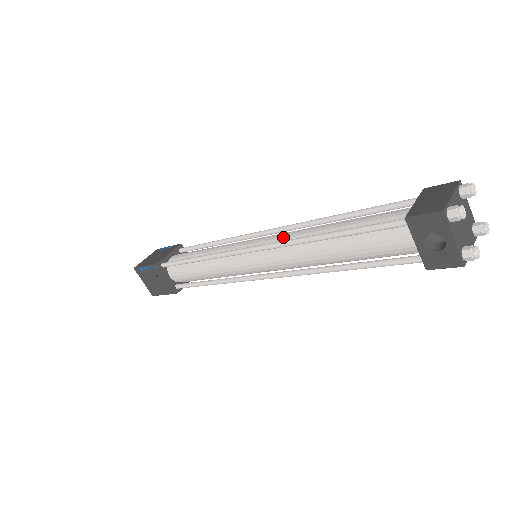
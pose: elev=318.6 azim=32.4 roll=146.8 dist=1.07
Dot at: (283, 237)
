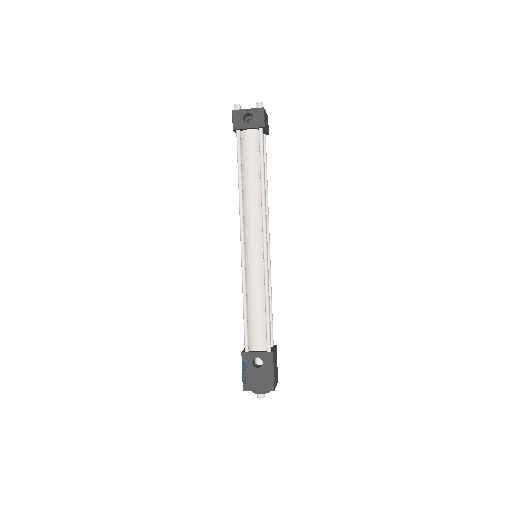
Dot at: occluded
